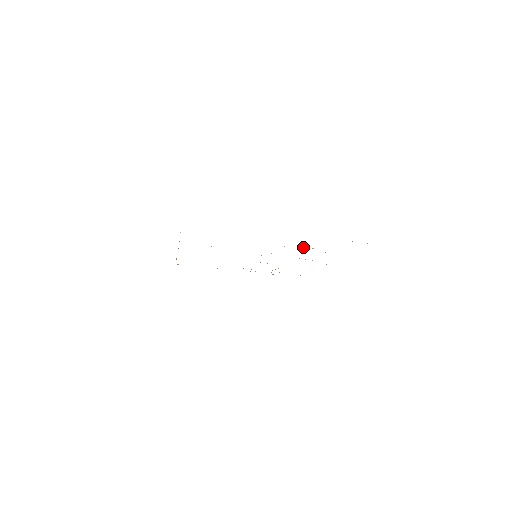
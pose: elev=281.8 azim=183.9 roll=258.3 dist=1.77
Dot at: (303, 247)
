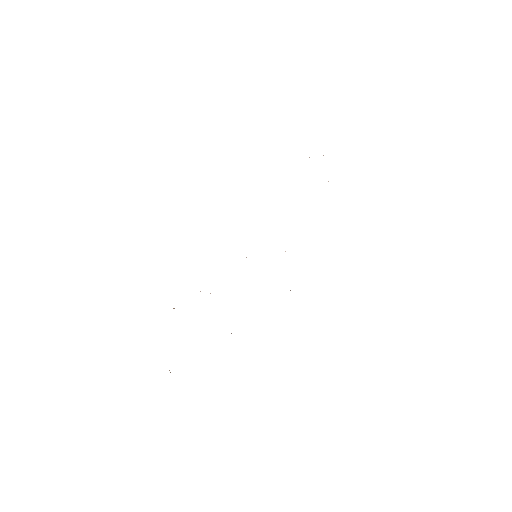
Dot at: occluded
